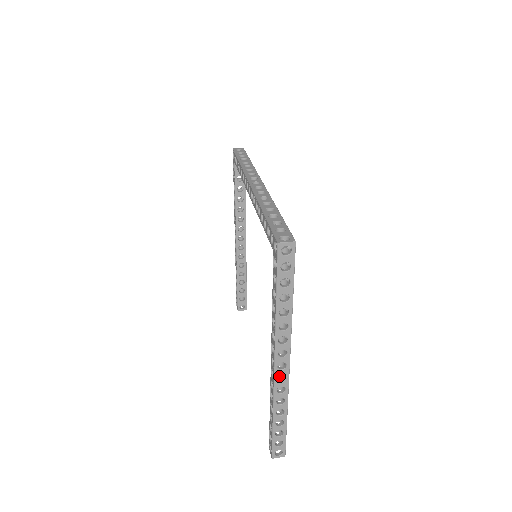
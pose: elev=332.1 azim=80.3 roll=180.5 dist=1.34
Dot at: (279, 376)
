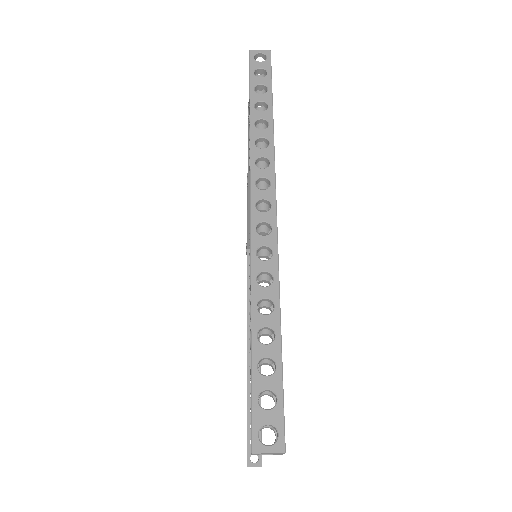
Dot at: (264, 252)
